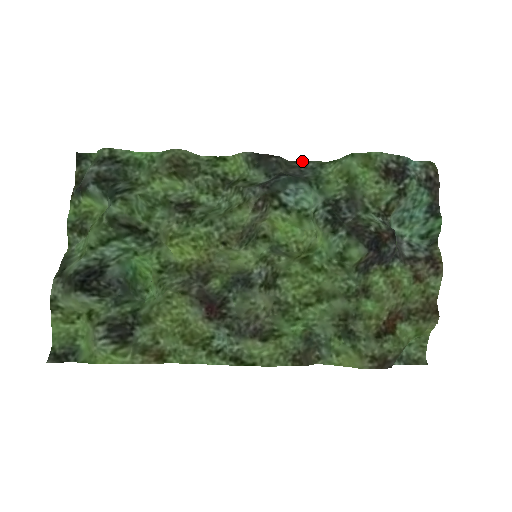
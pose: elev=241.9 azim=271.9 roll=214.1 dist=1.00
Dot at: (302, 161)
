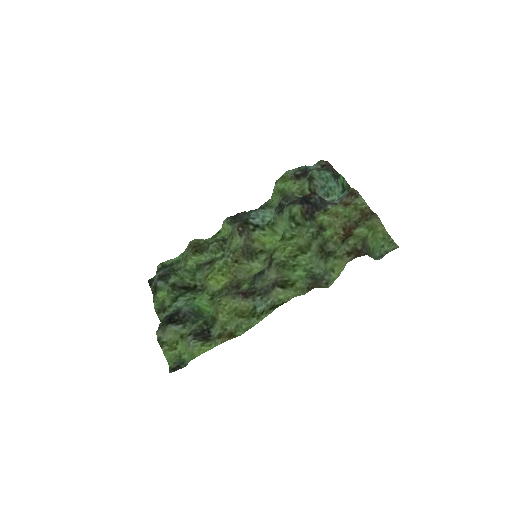
Dot at: (259, 207)
